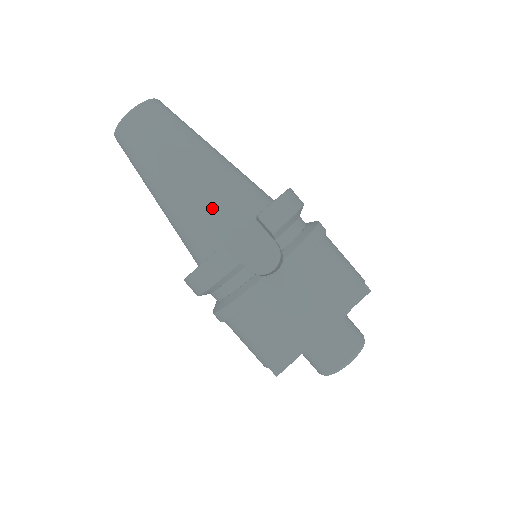
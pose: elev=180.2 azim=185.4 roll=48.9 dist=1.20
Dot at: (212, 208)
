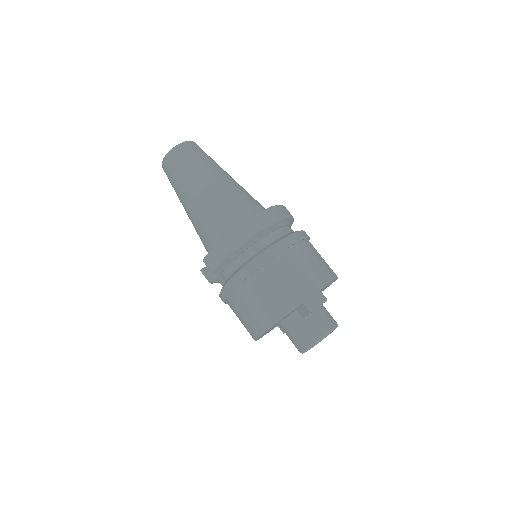
Dot at: (201, 239)
